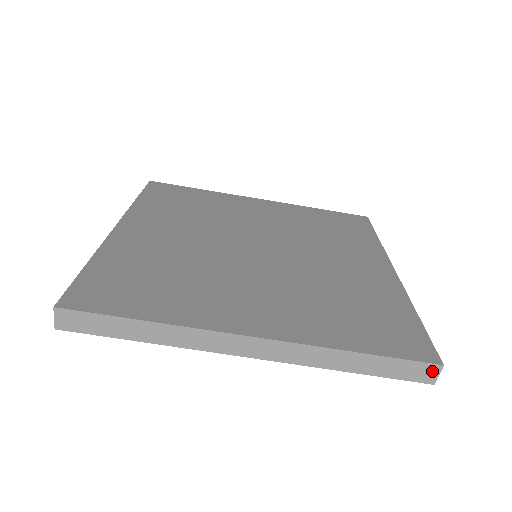
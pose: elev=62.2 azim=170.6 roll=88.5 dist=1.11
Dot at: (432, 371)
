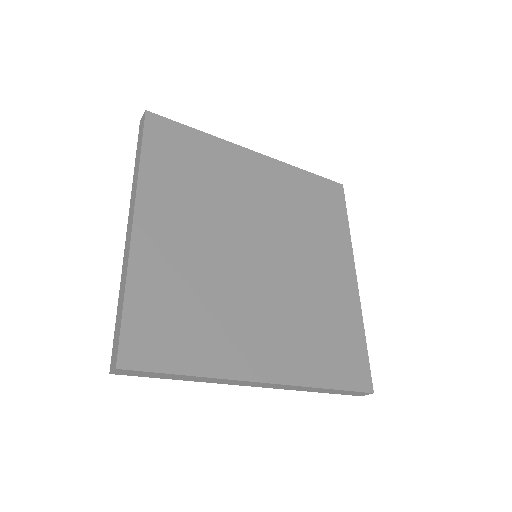
Dot at: (365, 394)
